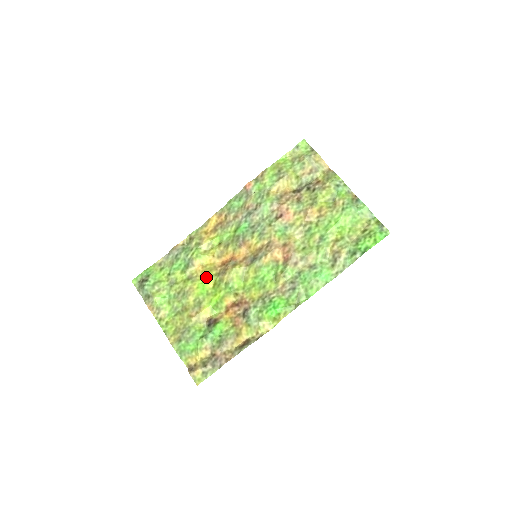
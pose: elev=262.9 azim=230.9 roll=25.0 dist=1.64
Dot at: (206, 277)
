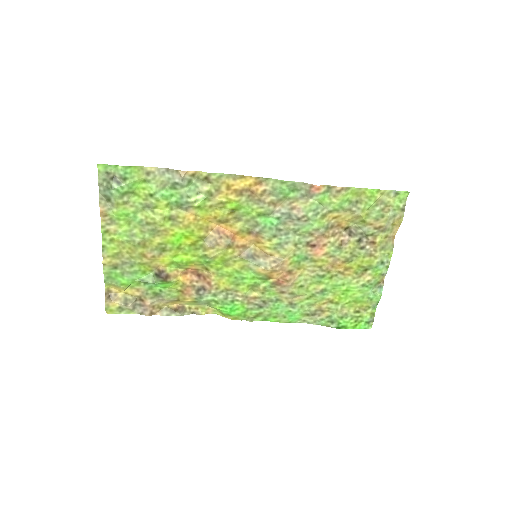
Dot at: (190, 232)
